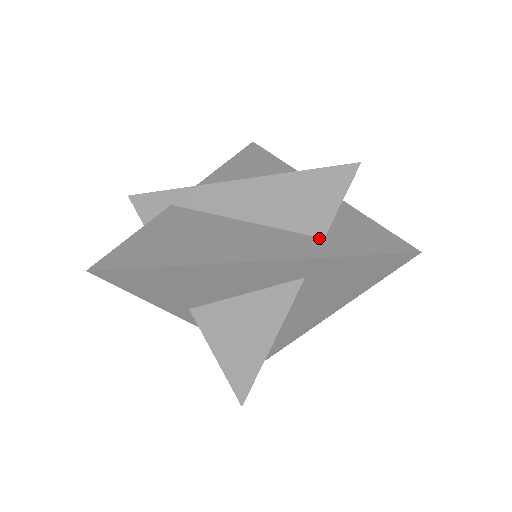
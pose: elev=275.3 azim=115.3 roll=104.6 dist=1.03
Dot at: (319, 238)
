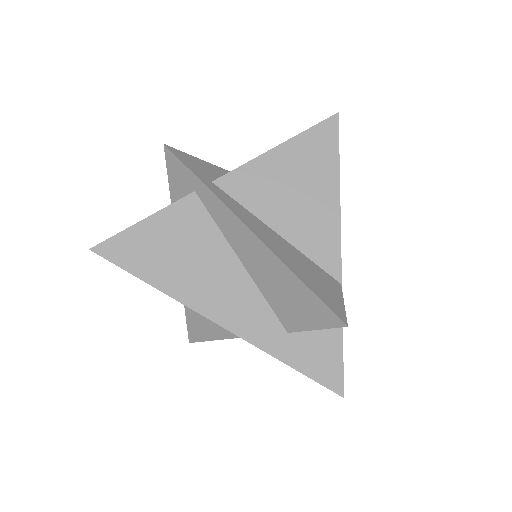
Dot at: (284, 330)
